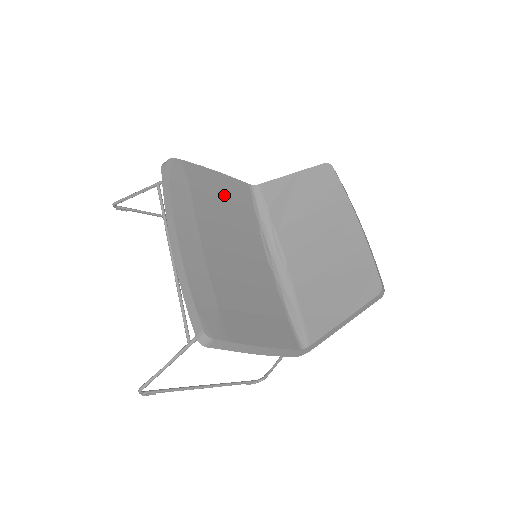
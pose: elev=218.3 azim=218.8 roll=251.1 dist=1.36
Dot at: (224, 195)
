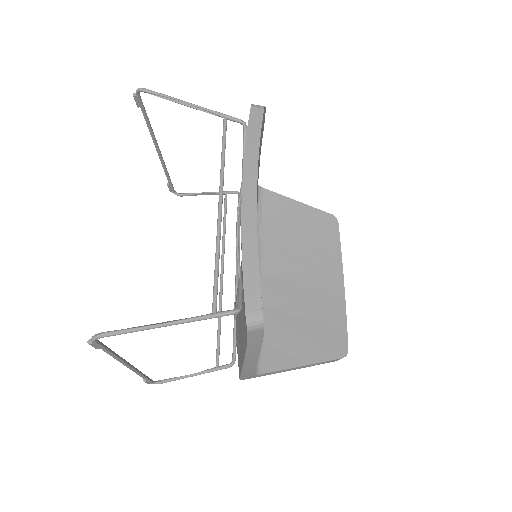
Dot at: occluded
